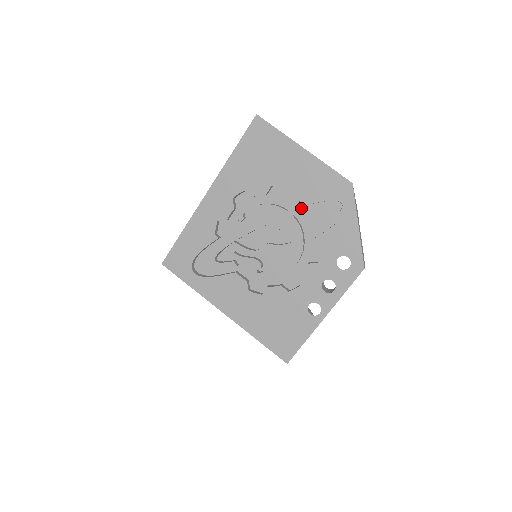
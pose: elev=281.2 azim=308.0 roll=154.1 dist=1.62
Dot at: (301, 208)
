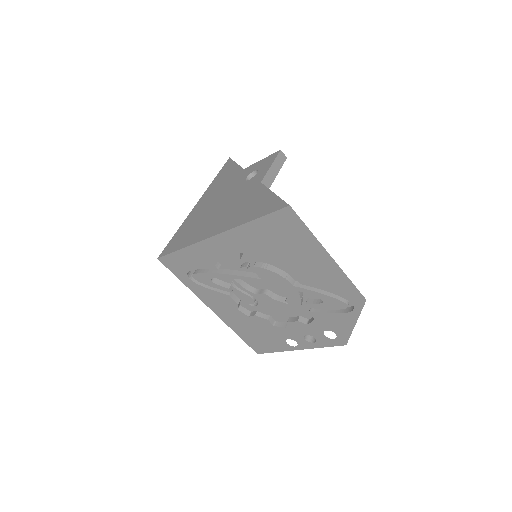
Dot at: (307, 290)
